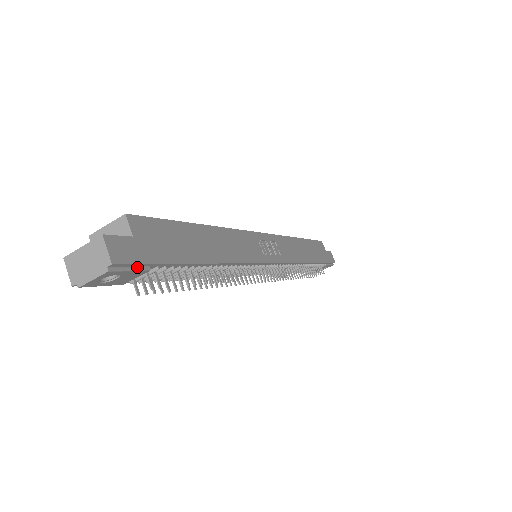
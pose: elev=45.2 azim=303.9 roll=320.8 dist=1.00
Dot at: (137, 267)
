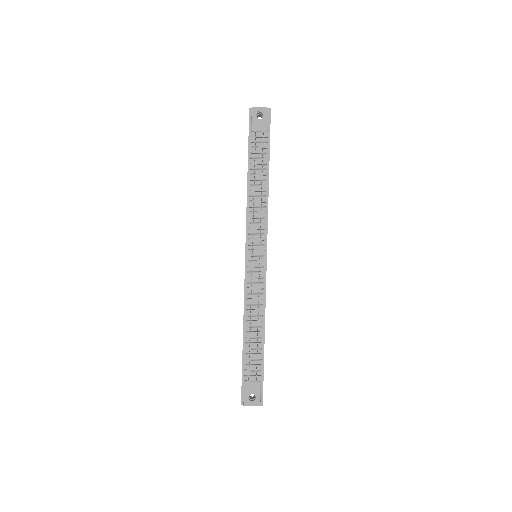
Dot at: (268, 124)
